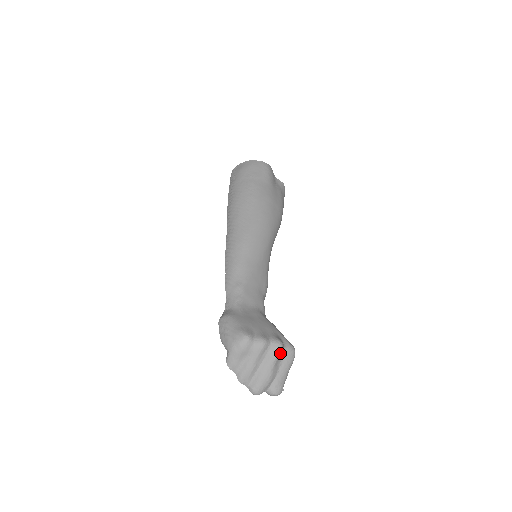
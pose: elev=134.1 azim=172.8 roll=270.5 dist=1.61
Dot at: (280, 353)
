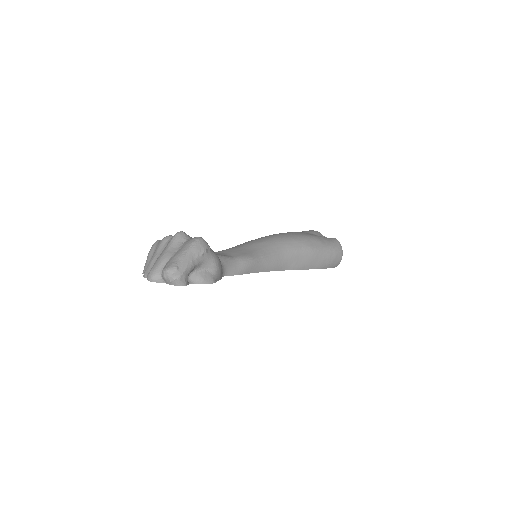
Dot at: (177, 237)
